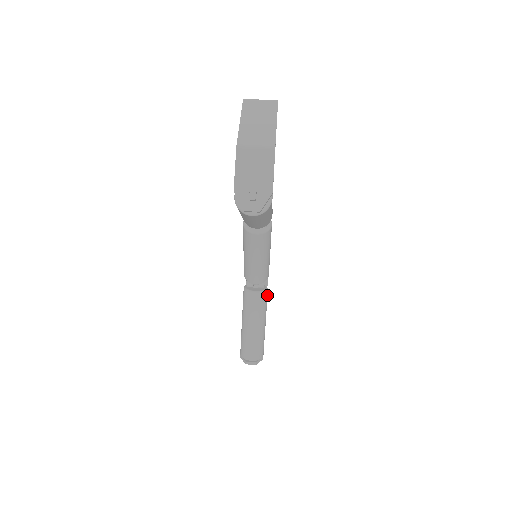
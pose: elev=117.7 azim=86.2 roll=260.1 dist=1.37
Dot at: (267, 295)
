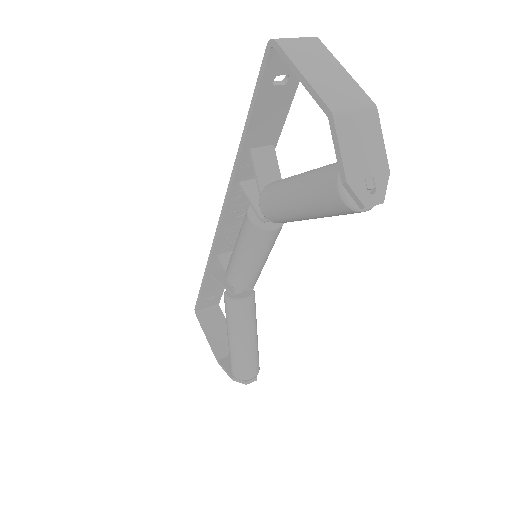
Dot at: occluded
